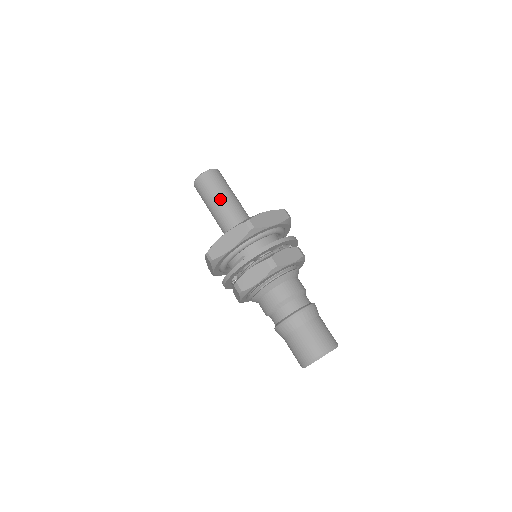
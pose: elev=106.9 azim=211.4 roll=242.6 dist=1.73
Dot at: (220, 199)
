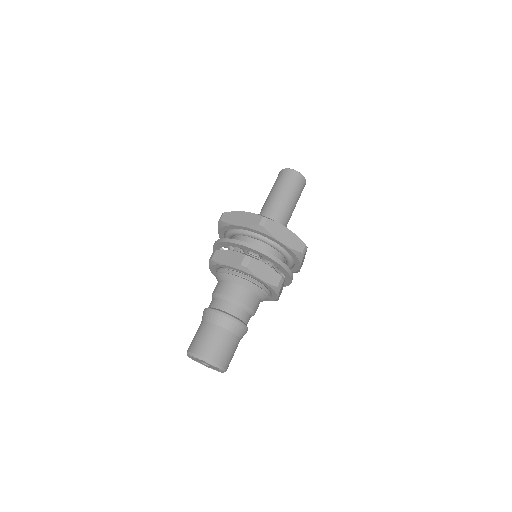
Dot at: (279, 195)
